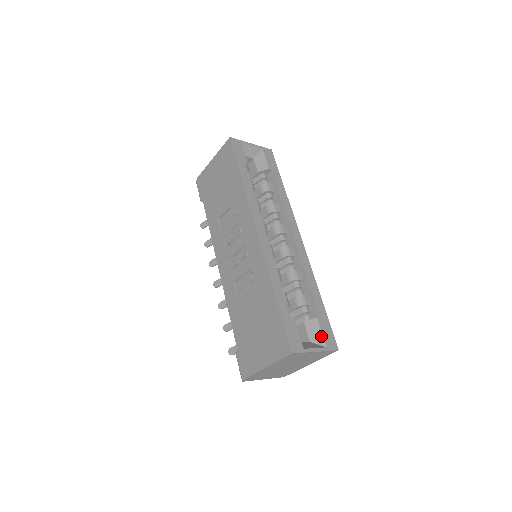
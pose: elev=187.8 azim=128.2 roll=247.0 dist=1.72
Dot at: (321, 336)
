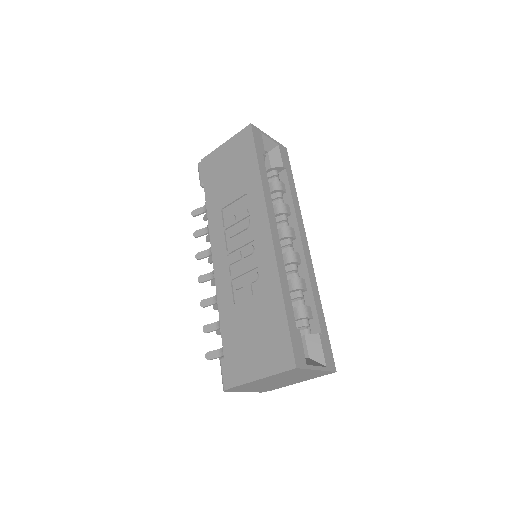
Dot at: (322, 354)
